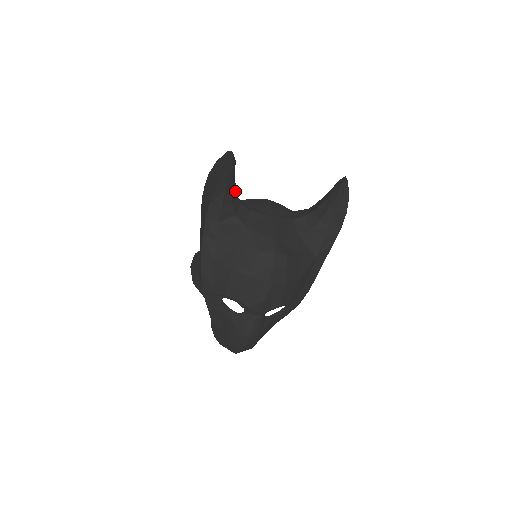
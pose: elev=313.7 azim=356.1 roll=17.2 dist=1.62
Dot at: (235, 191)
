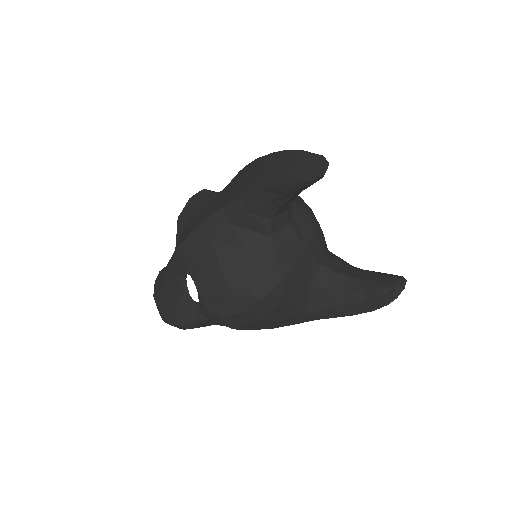
Dot at: (293, 198)
